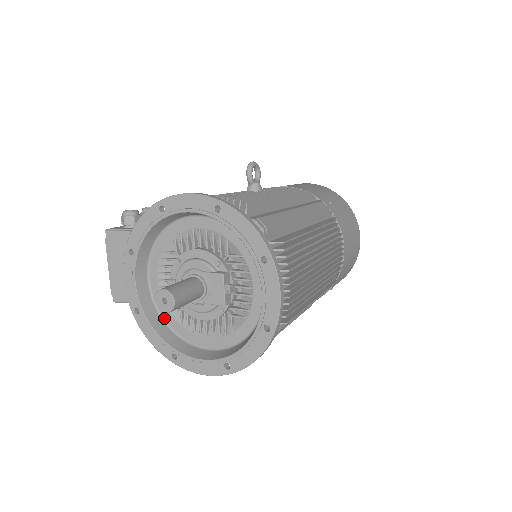
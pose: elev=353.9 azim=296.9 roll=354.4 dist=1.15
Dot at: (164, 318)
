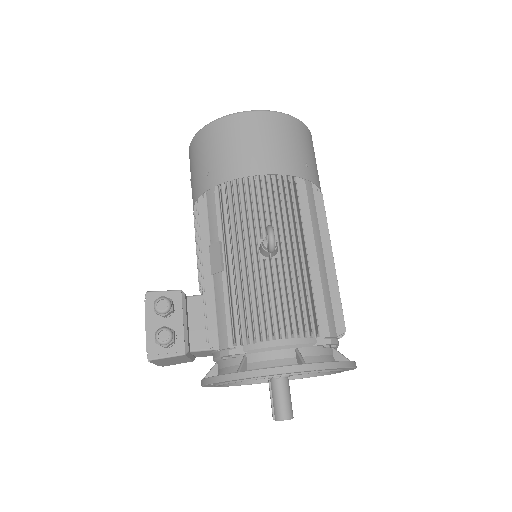
Dot at: occluded
